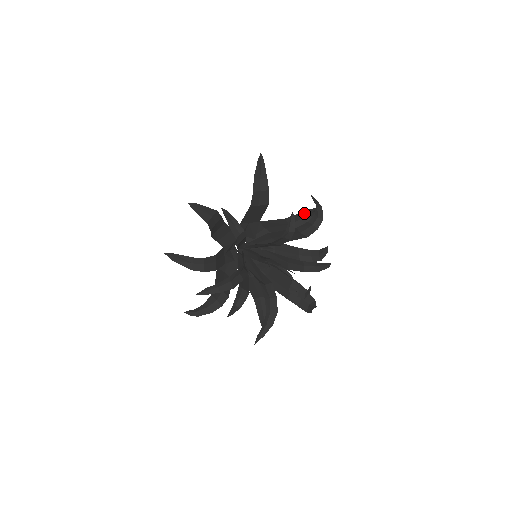
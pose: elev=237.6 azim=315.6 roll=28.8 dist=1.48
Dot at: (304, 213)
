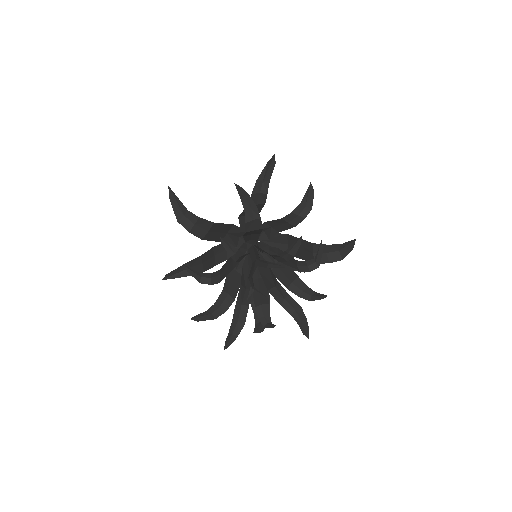
Dot at: (257, 186)
